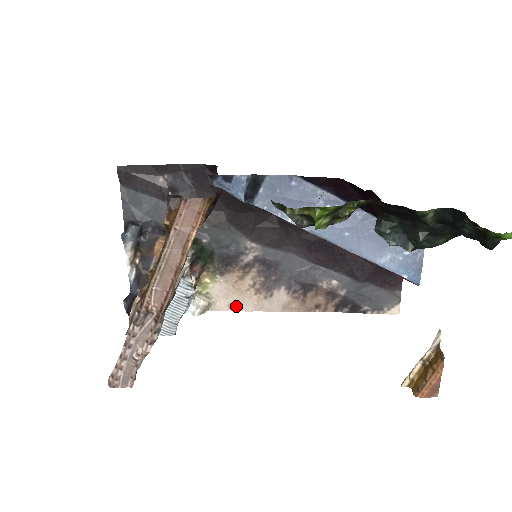
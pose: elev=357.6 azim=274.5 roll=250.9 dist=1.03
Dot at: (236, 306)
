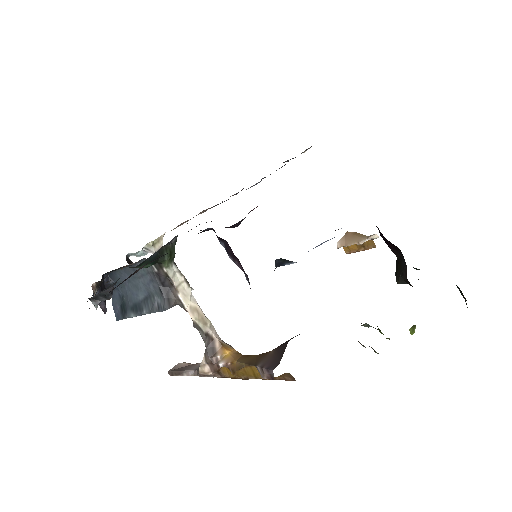
Dot at: occluded
